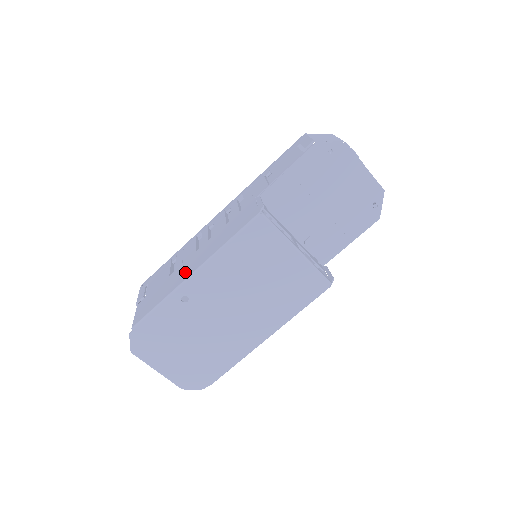
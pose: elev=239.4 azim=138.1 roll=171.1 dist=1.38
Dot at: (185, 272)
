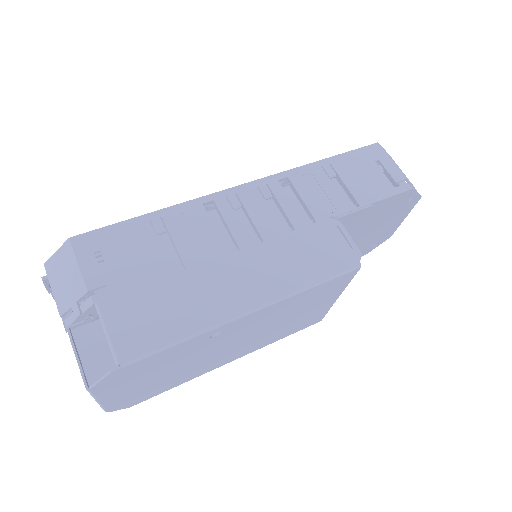
Dot at: (227, 295)
